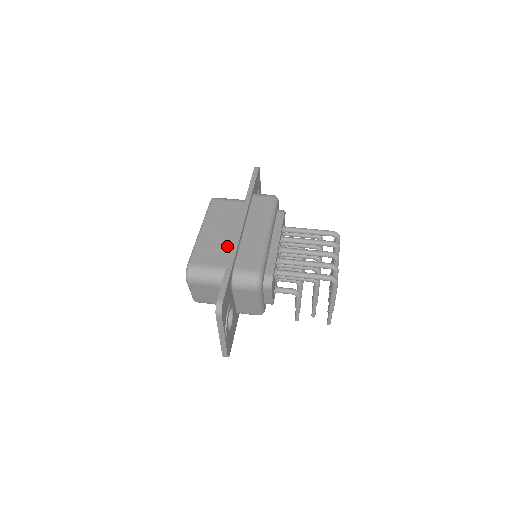
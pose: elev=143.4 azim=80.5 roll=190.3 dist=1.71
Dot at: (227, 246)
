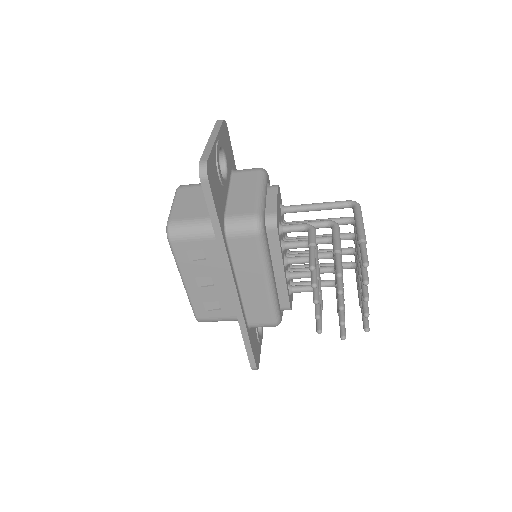
Dot at: occluded
